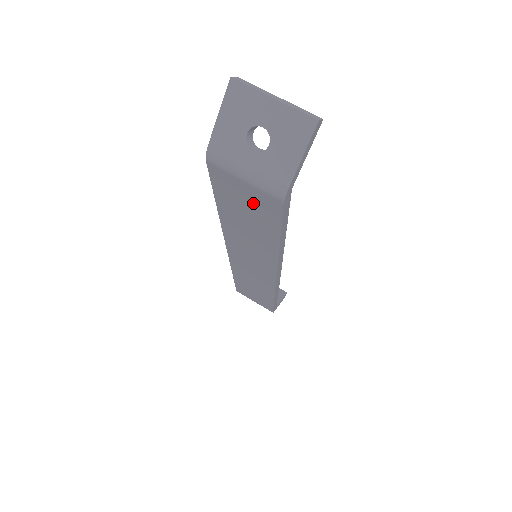
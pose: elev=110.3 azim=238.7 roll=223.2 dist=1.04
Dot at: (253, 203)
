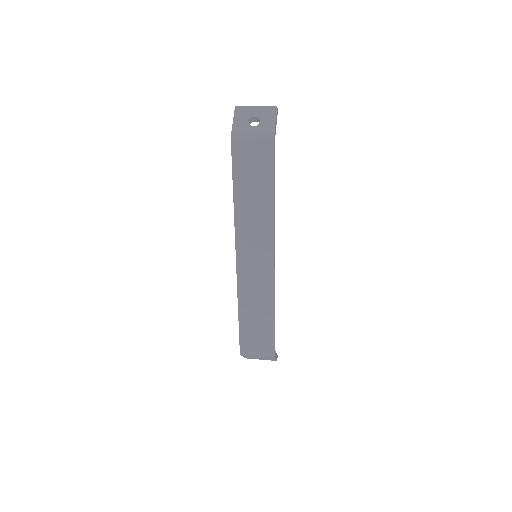
Dot at: (257, 161)
